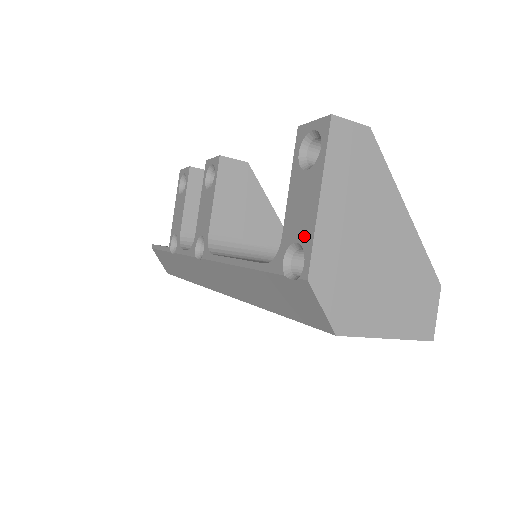
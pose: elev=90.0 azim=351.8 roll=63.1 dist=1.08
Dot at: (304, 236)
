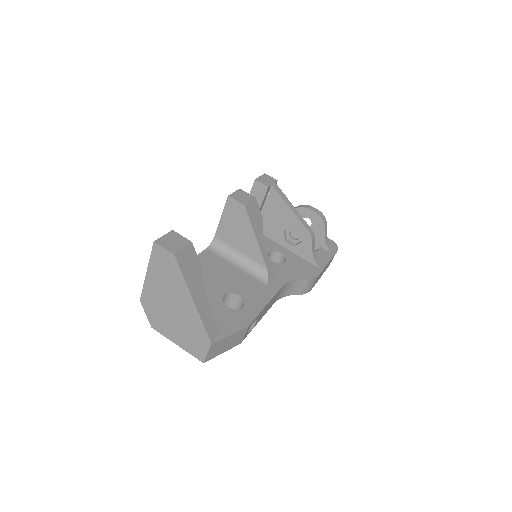
Dot at: occluded
